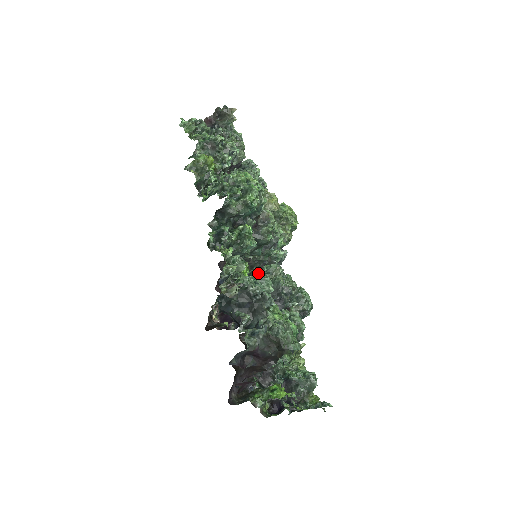
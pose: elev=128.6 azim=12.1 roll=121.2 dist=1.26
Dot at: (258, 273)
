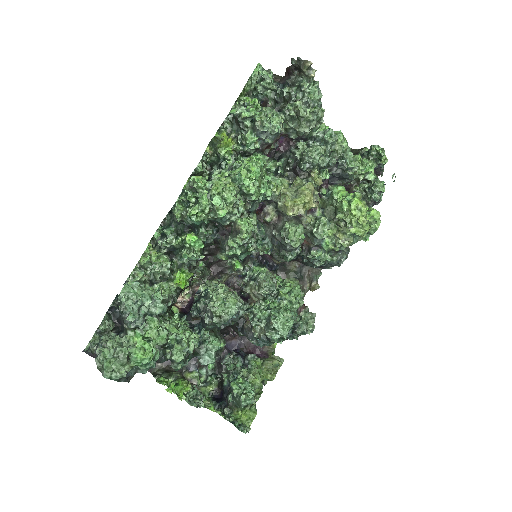
Dot at: (249, 274)
